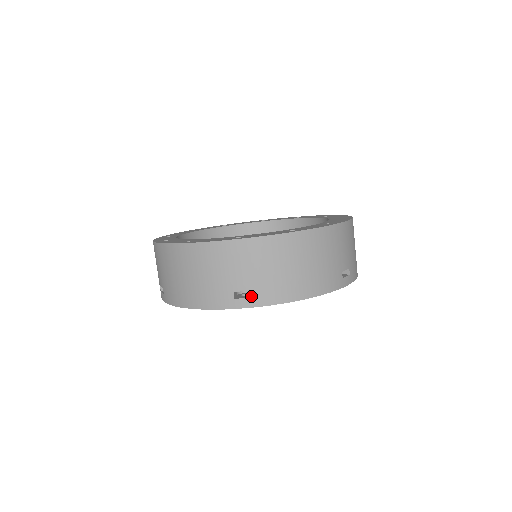
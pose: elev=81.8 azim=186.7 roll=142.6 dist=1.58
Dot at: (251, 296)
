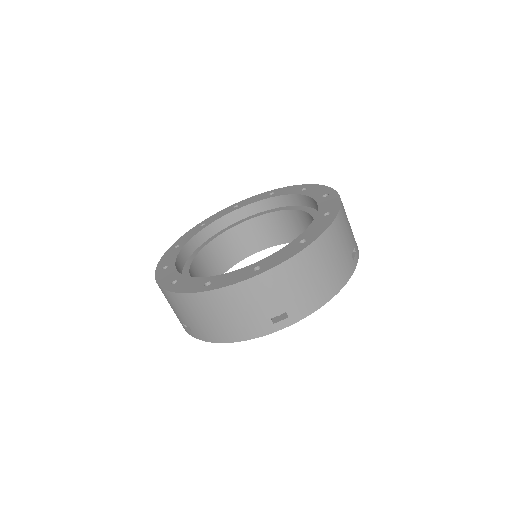
Dot at: occluded
